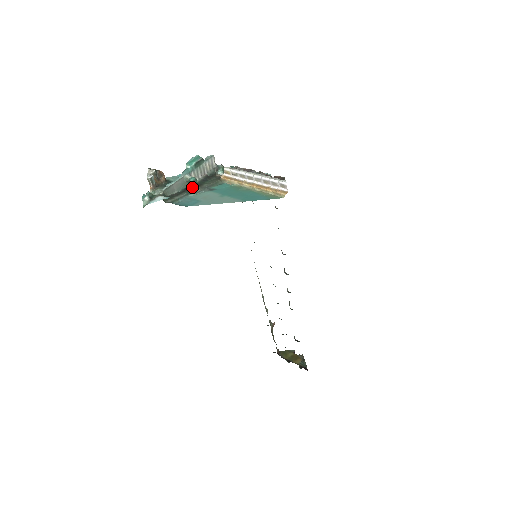
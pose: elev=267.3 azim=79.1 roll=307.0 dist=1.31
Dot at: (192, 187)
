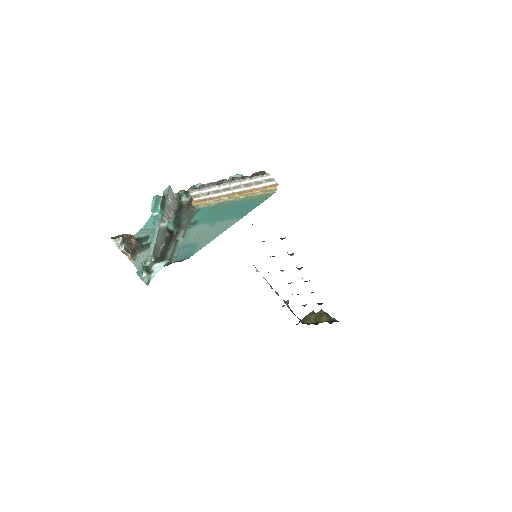
Dot at: (174, 233)
